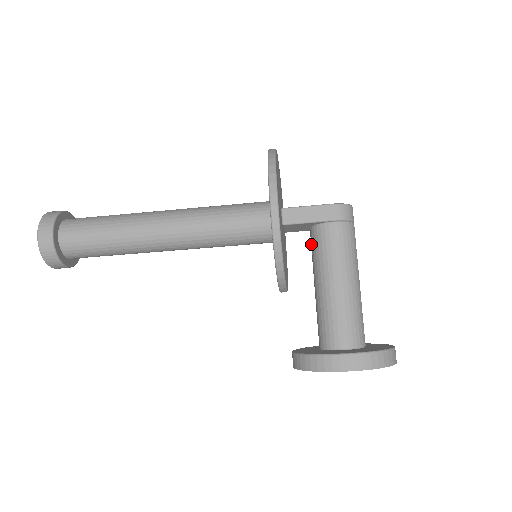
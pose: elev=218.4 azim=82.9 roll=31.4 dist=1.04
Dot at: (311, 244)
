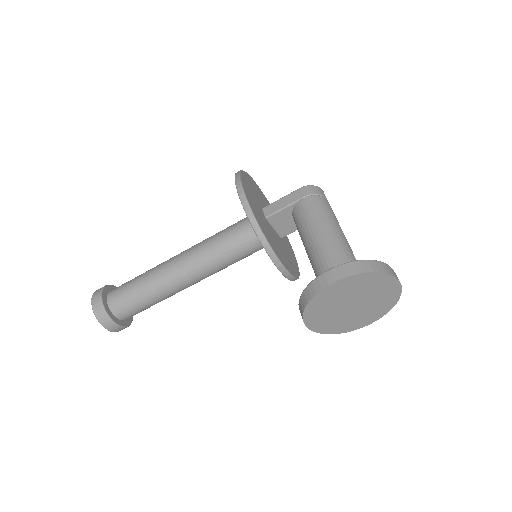
Dot at: occluded
